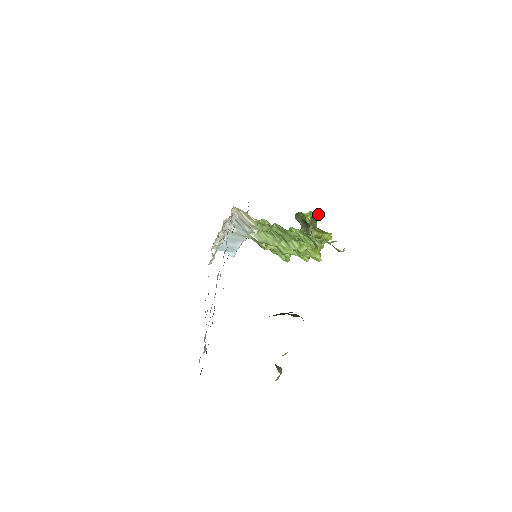
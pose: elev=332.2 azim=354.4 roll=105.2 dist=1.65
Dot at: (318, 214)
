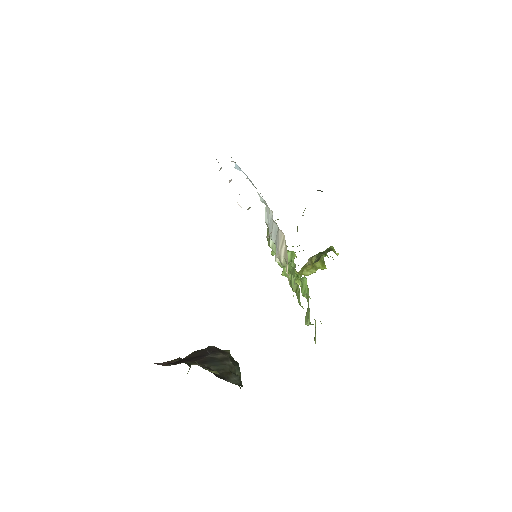
Dot at: (336, 253)
